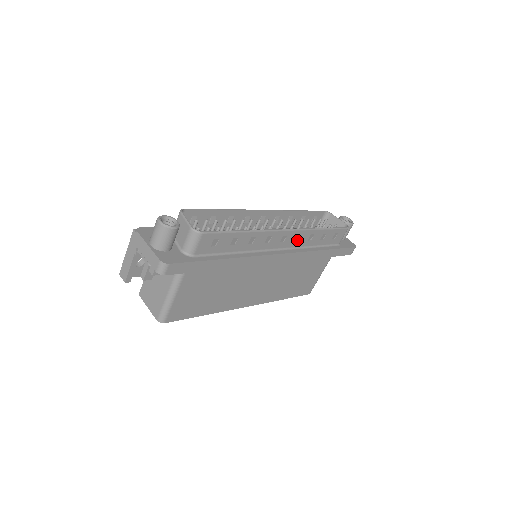
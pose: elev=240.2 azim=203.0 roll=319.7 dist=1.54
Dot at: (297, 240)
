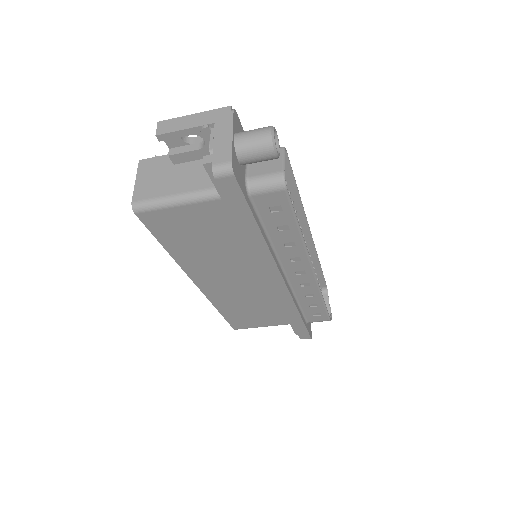
Dot at: (302, 285)
